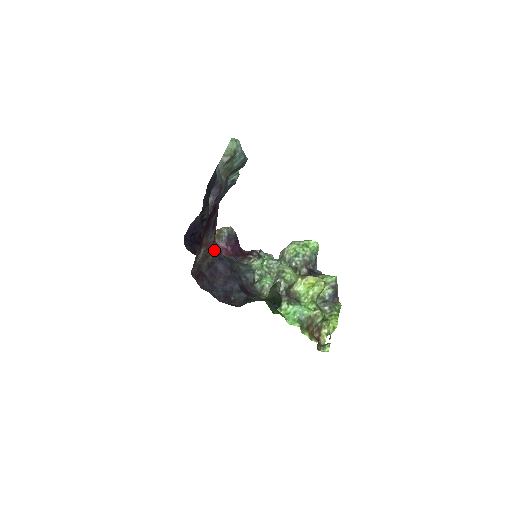
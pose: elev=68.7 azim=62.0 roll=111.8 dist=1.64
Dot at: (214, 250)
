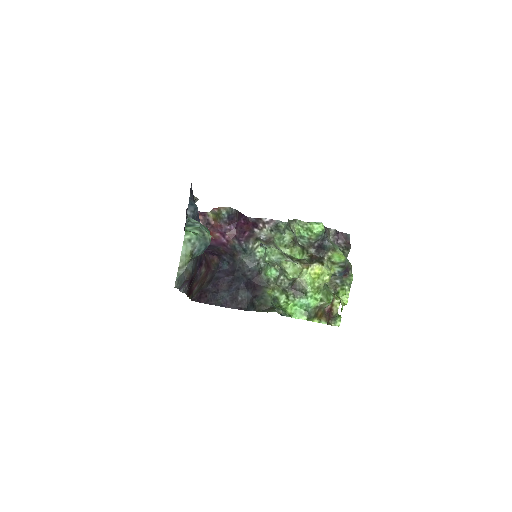
Dot at: (210, 271)
